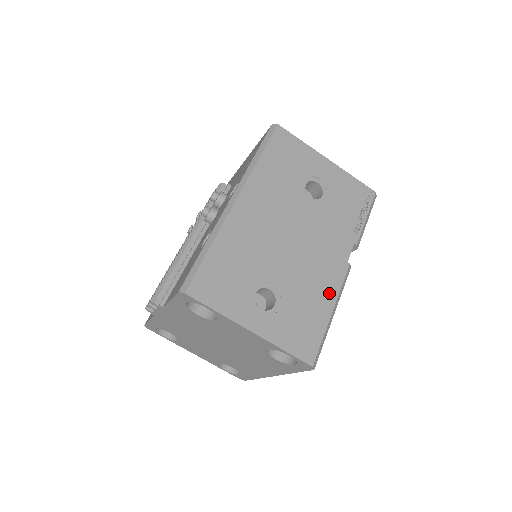
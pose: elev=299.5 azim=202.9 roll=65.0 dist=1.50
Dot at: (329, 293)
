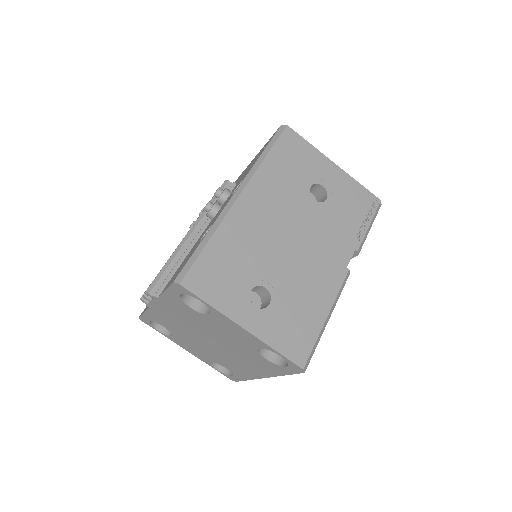
Dot at: (326, 297)
